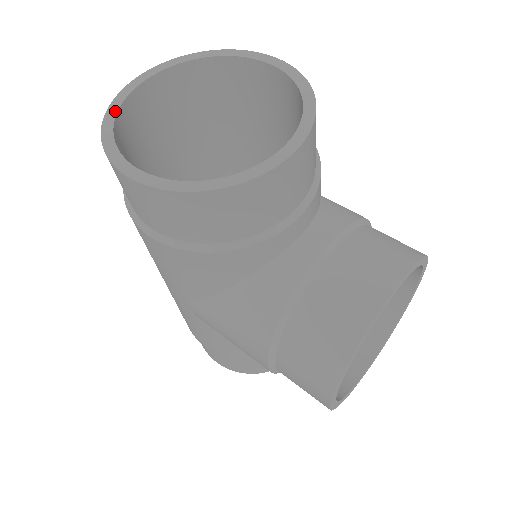
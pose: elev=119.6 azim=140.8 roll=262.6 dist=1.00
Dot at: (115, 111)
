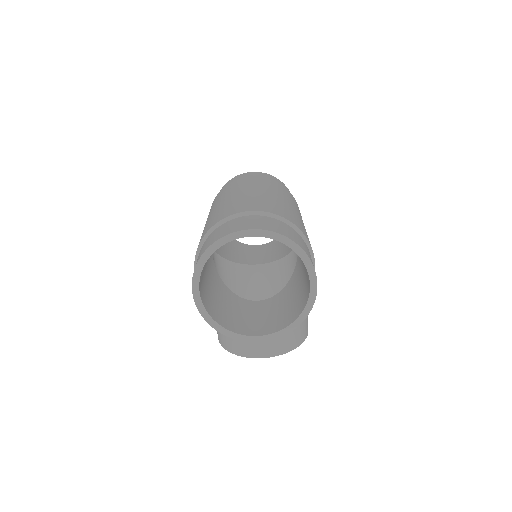
Dot at: (219, 246)
